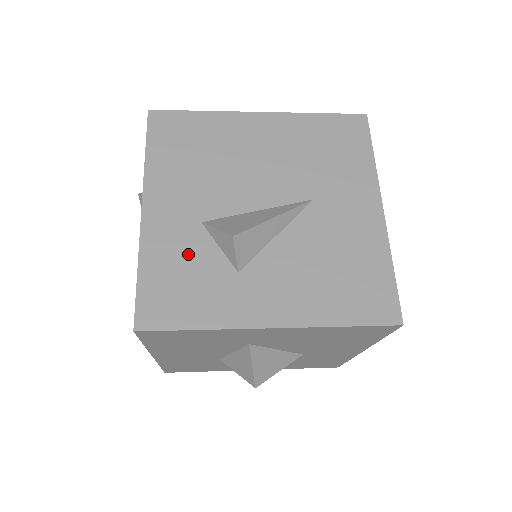
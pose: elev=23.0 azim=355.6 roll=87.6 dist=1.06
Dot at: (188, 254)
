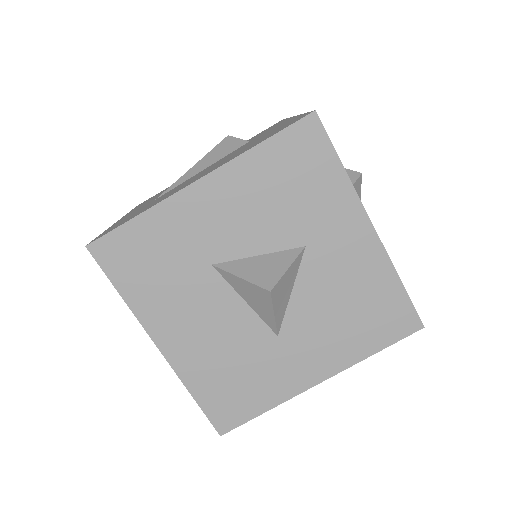
Dot at: occluded
